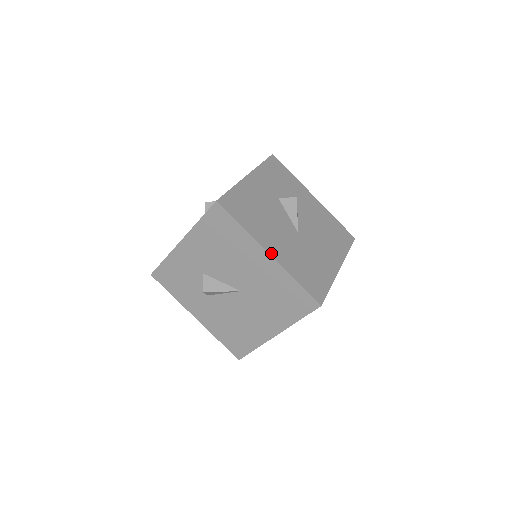
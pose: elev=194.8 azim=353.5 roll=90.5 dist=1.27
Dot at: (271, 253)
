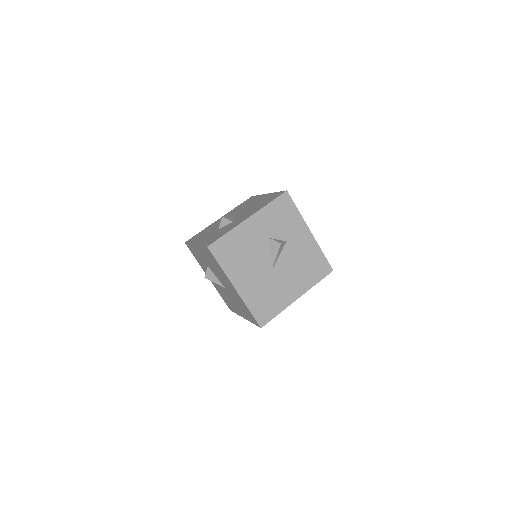
Dot at: (237, 288)
